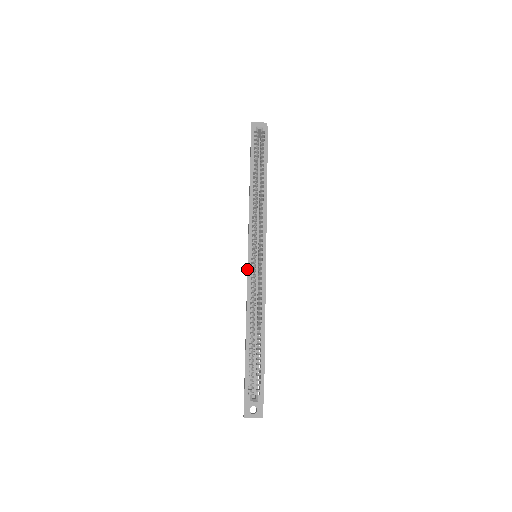
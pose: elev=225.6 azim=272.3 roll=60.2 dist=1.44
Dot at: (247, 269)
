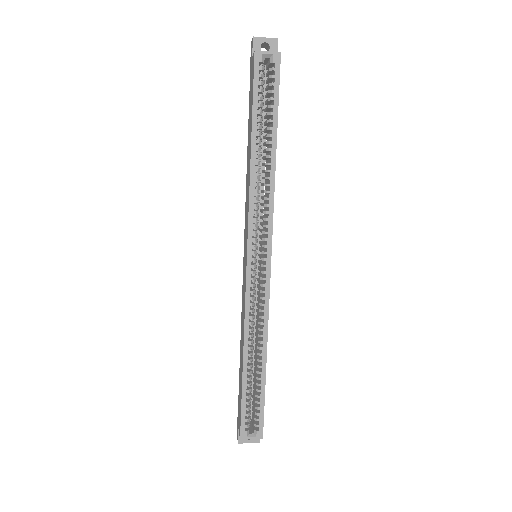
Dot at: (244, 278)
